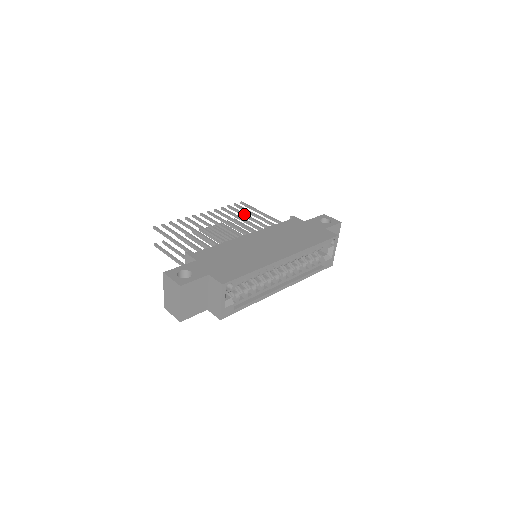
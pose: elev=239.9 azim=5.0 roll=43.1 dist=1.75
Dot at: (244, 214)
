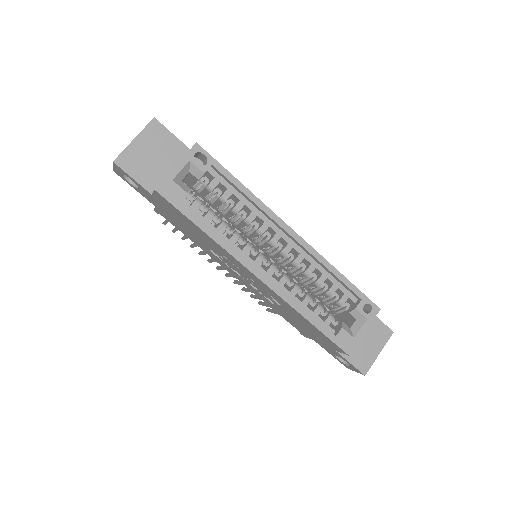
Dot at: occluded
